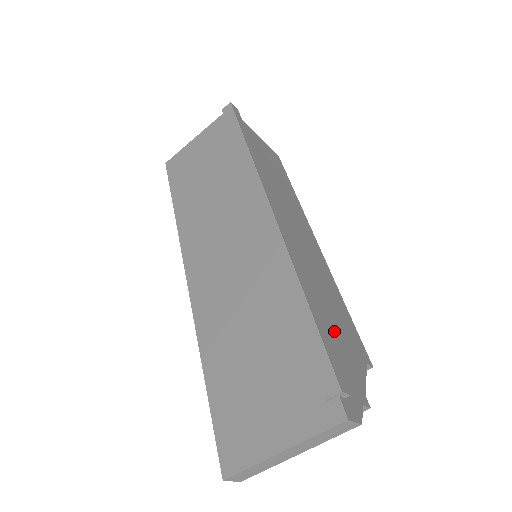
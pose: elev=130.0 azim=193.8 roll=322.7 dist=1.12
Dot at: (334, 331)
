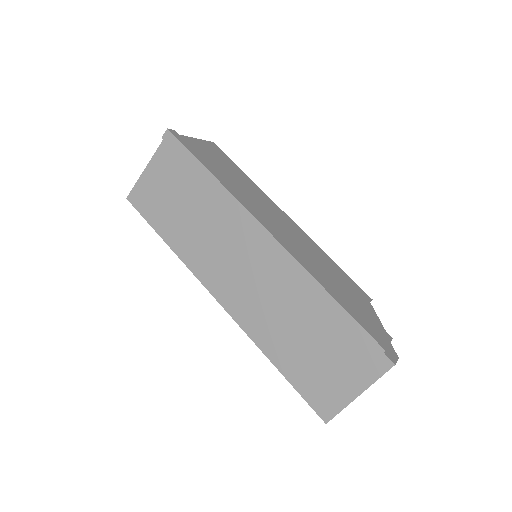
Dot at: (349, 299)
